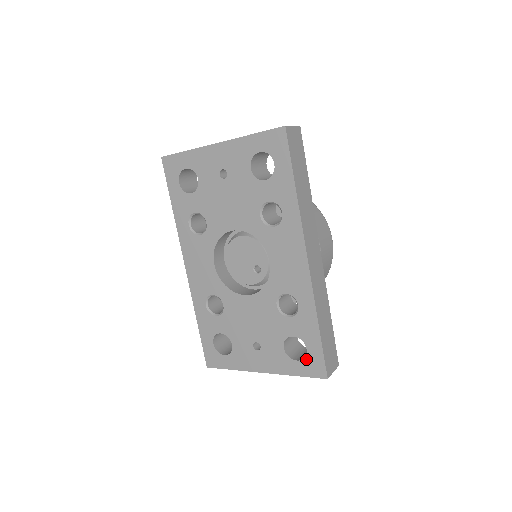
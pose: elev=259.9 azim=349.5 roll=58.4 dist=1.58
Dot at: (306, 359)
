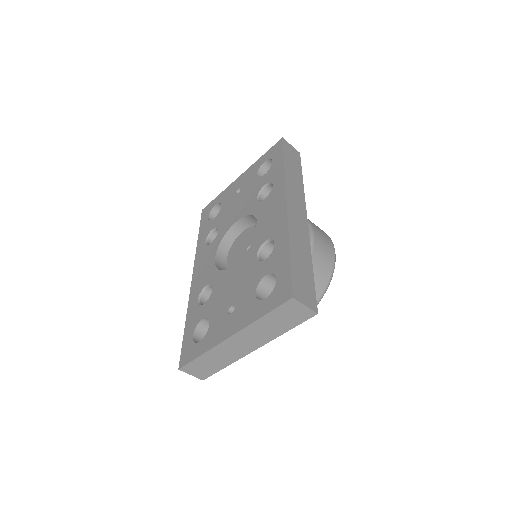
Dot at: (274, 290)
